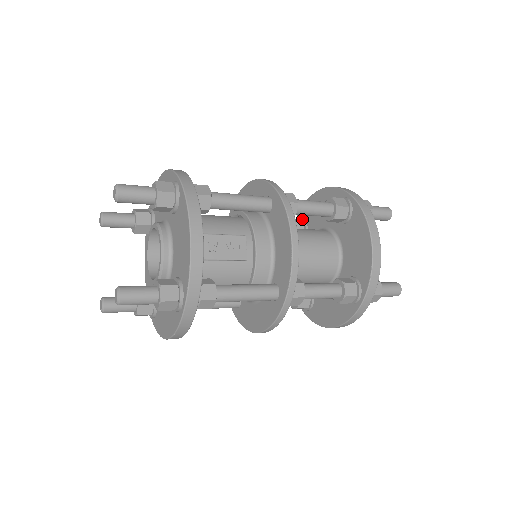
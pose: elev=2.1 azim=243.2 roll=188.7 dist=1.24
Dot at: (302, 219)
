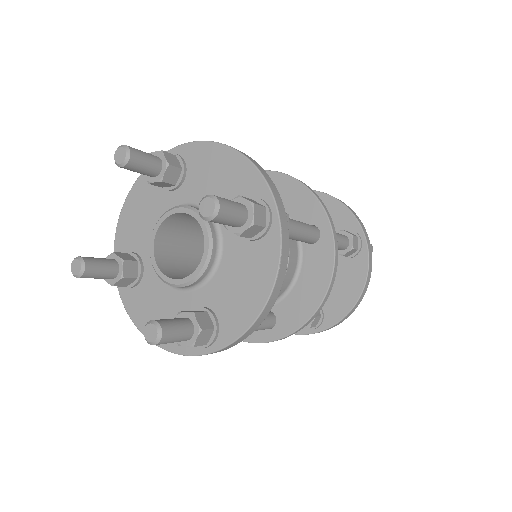
Dot at: occluded
